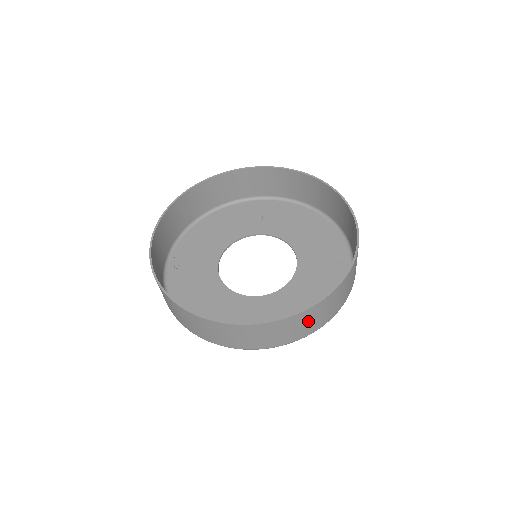
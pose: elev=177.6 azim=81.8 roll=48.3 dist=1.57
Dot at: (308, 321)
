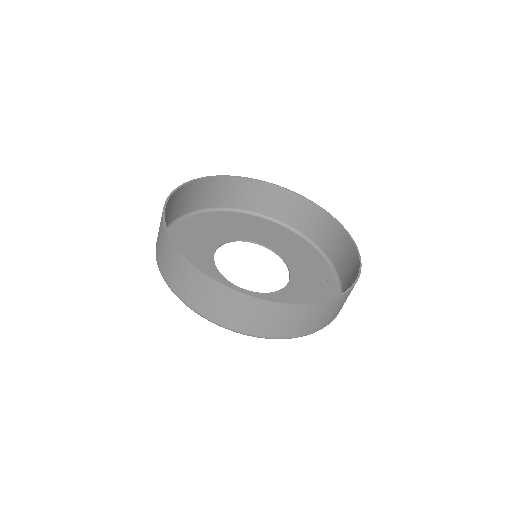
Dot at: (321, 315)
